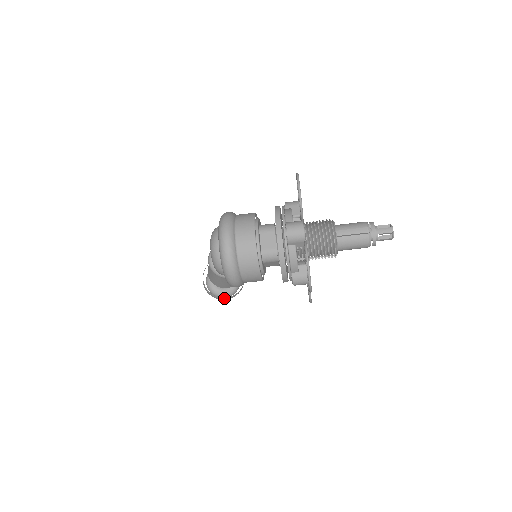
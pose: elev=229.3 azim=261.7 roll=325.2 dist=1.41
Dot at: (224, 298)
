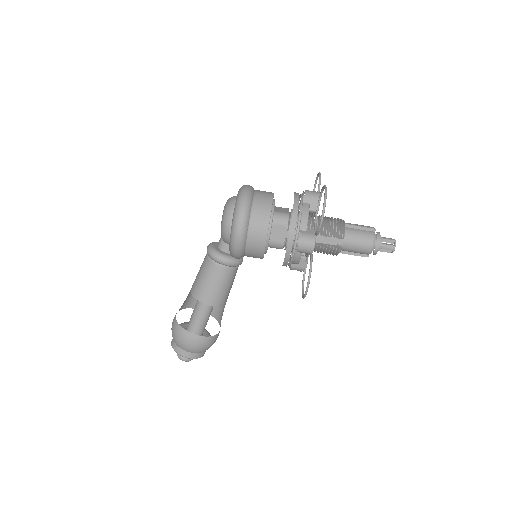
Dot at: (192, 335)
